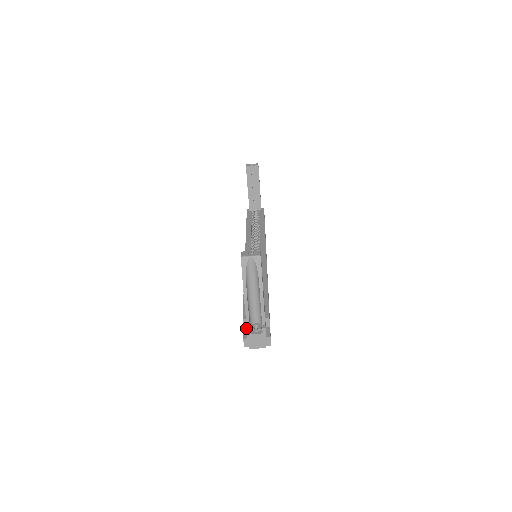
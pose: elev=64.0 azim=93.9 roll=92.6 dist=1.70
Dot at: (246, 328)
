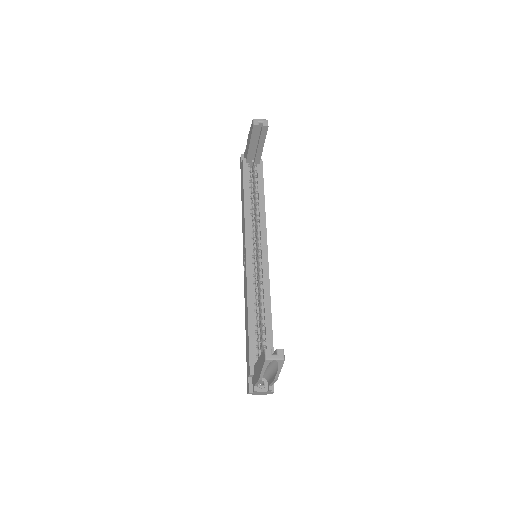
Dot at: (251, 377)
